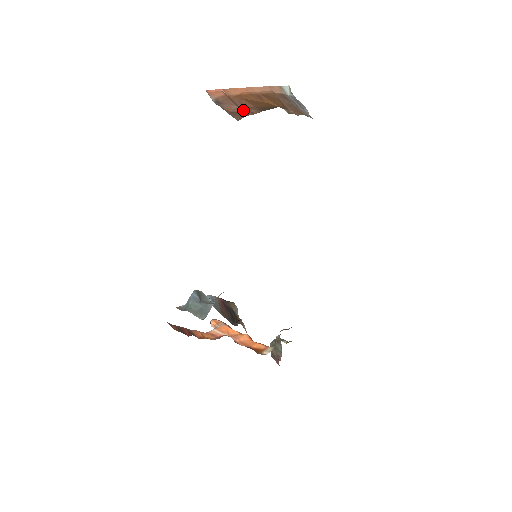
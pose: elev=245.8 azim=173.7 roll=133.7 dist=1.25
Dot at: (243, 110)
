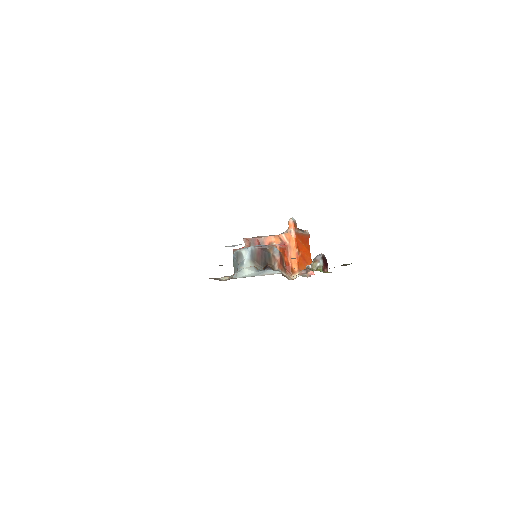
Dot at: occluded
